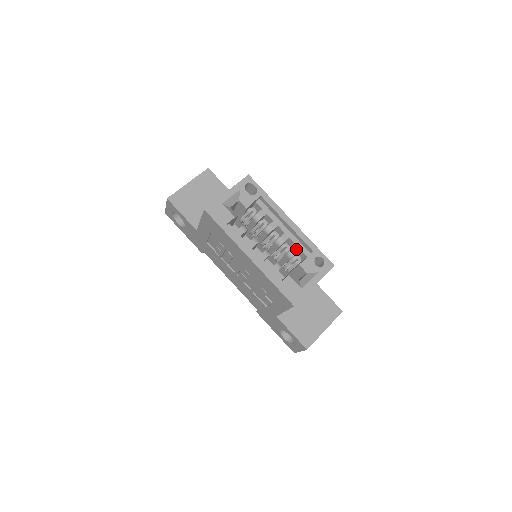
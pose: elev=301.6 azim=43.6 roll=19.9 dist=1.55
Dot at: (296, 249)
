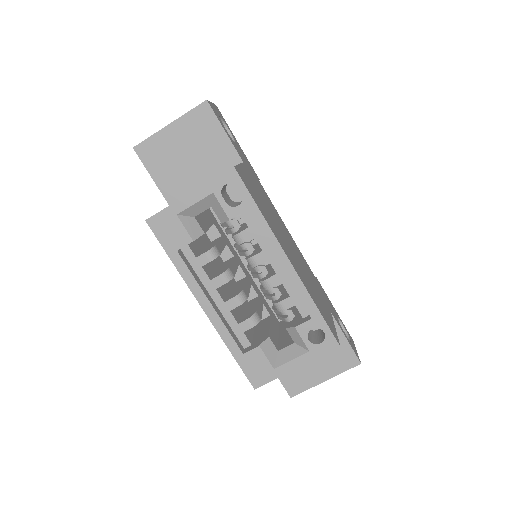
Dot at: (288, 303)
